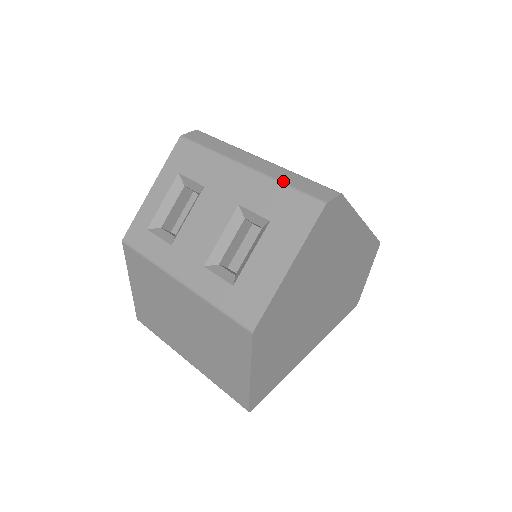
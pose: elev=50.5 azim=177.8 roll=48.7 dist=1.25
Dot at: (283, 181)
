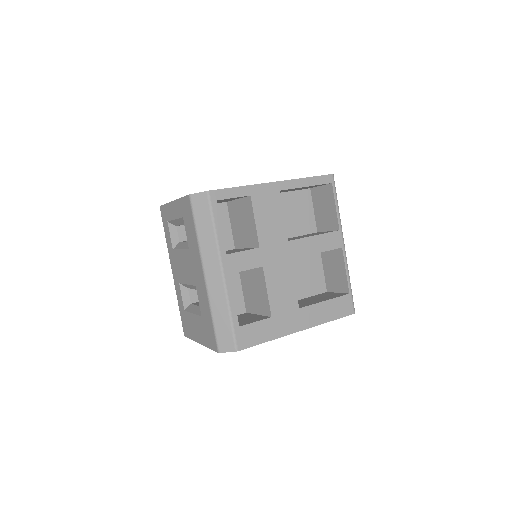
Dot at: (213, 312)
